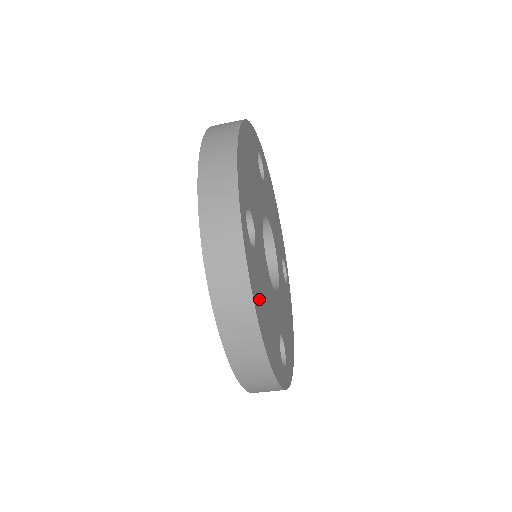
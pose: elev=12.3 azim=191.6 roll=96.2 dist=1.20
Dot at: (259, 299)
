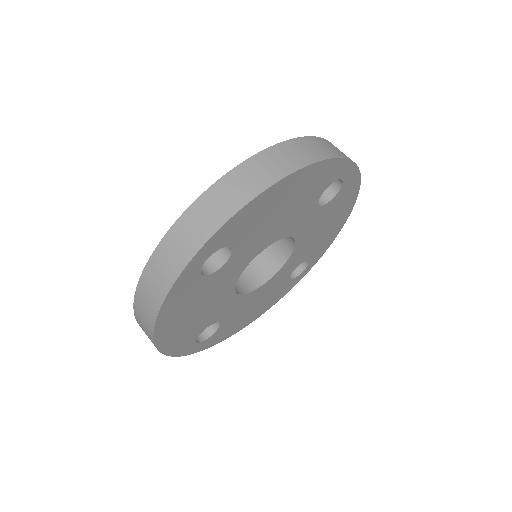
Dot at: (178, 310)
